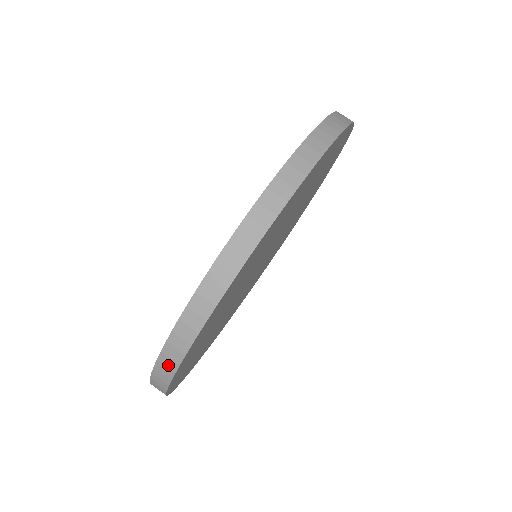
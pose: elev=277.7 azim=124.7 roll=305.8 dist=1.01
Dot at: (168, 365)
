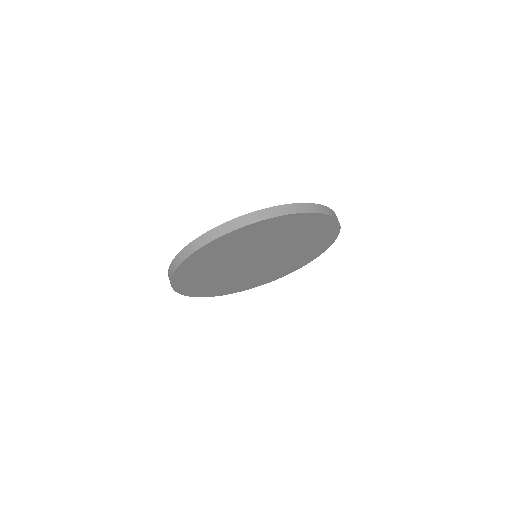
Dot at: (172, 269)
